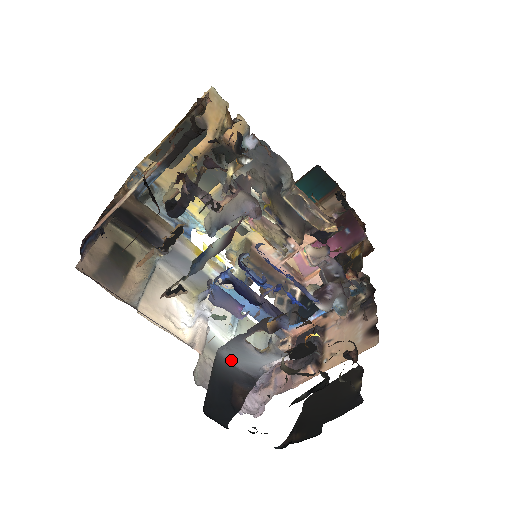
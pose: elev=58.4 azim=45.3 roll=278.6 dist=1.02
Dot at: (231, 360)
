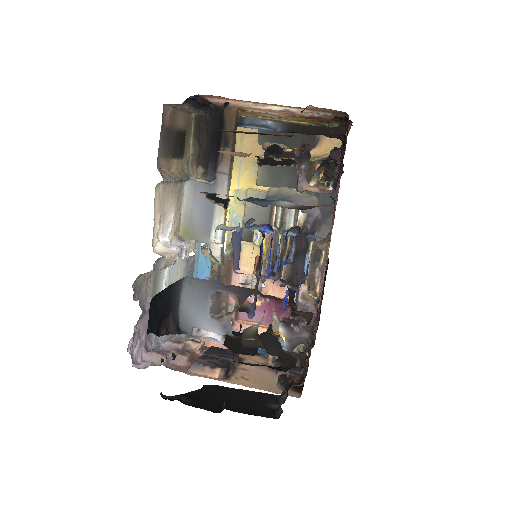
Dot at: (182, 296)
